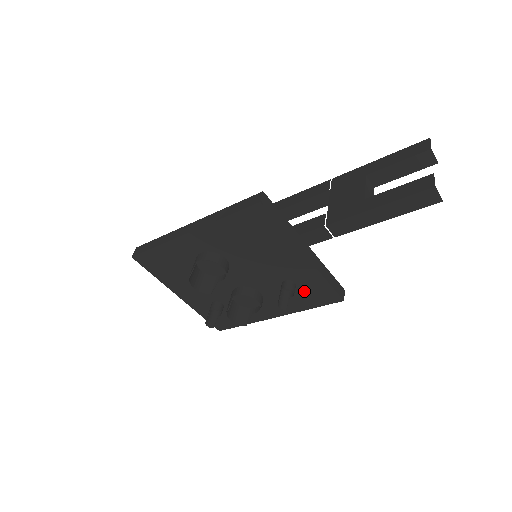
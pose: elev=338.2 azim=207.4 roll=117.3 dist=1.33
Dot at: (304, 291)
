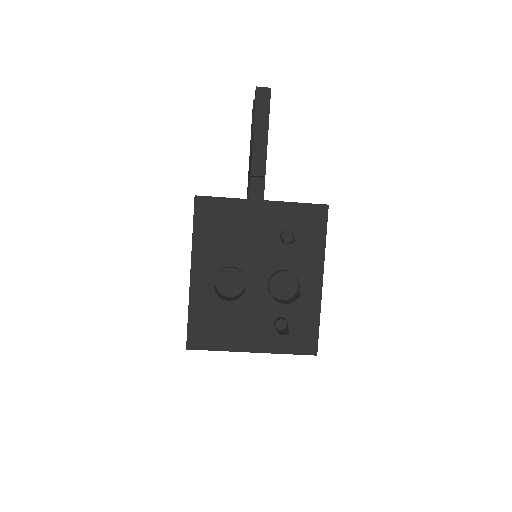
Dot at: (301, 230)
